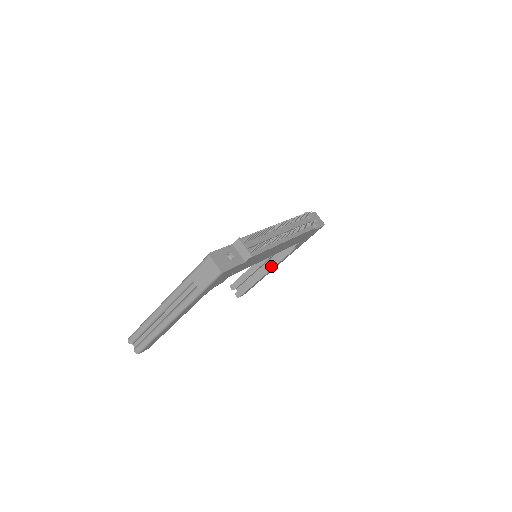
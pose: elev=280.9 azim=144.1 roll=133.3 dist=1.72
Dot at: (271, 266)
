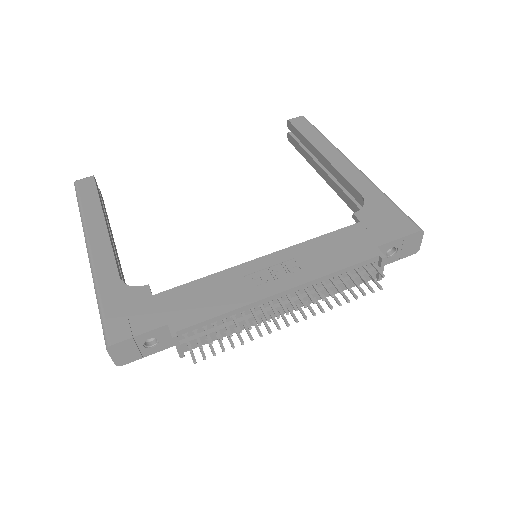
Dot at: (330, 183)
